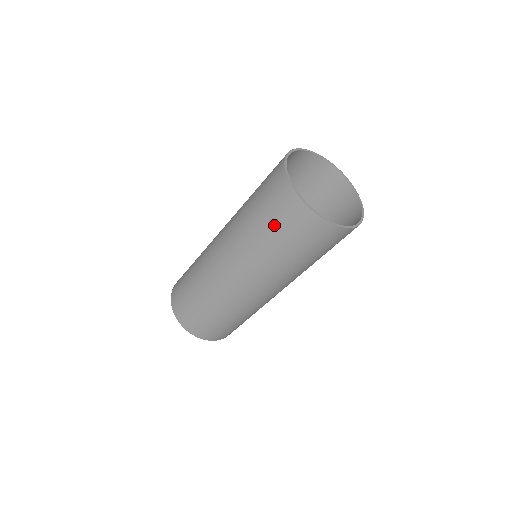
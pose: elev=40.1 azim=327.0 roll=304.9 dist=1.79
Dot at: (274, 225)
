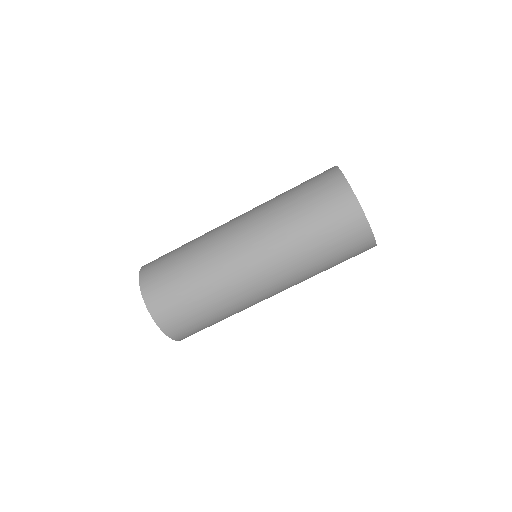
Dot at: (309, 196)
